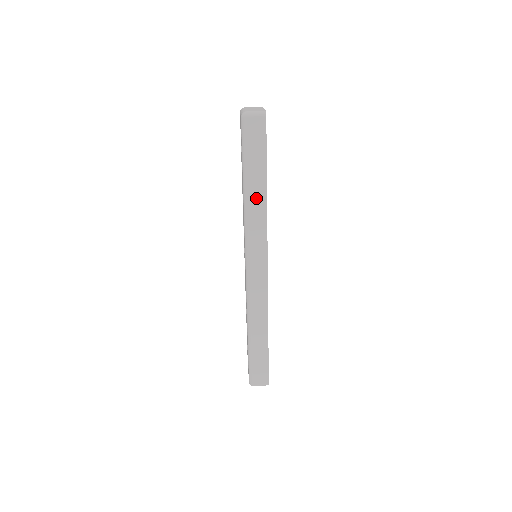
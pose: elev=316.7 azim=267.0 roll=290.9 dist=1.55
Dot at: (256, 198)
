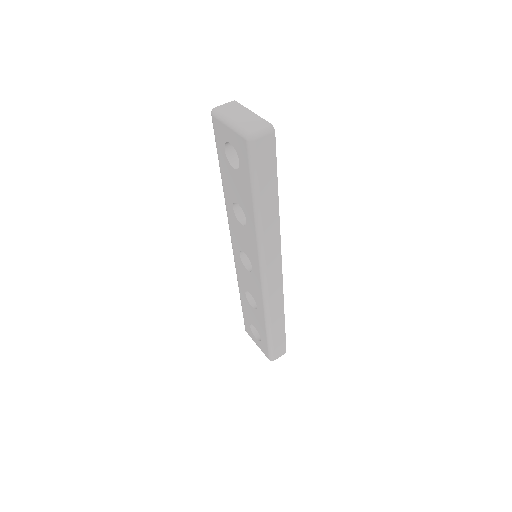
Dot at: (269, 215)
